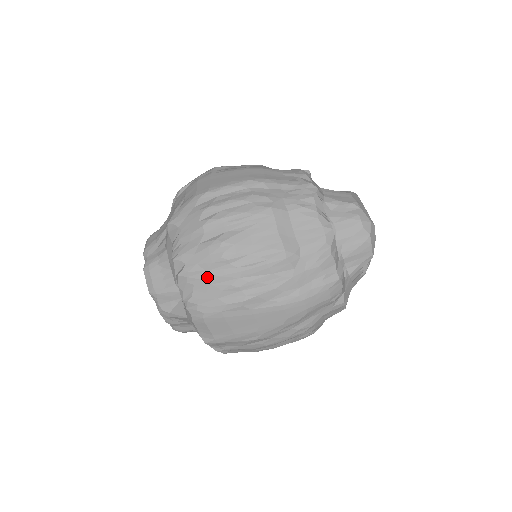
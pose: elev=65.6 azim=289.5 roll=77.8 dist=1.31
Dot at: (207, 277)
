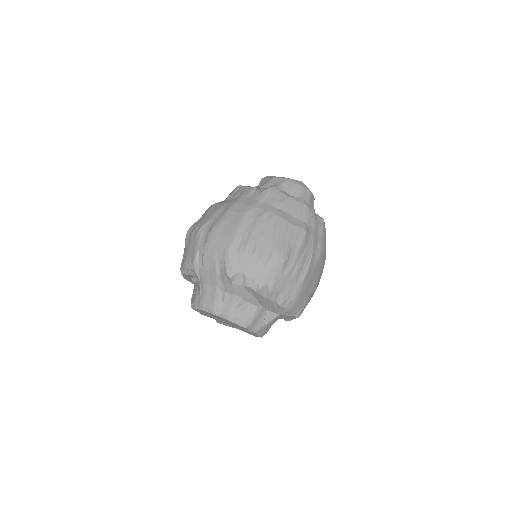
Dot at: (284, 279)
